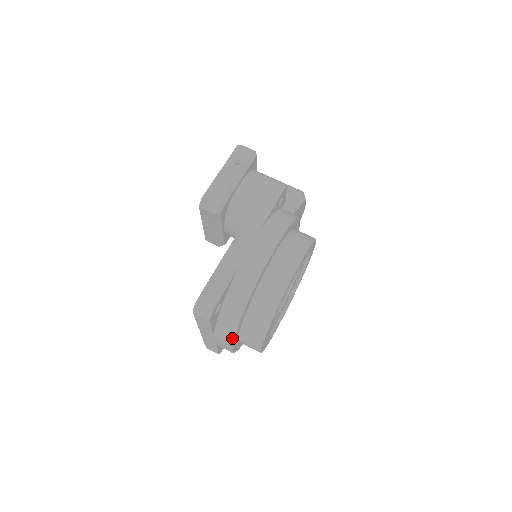
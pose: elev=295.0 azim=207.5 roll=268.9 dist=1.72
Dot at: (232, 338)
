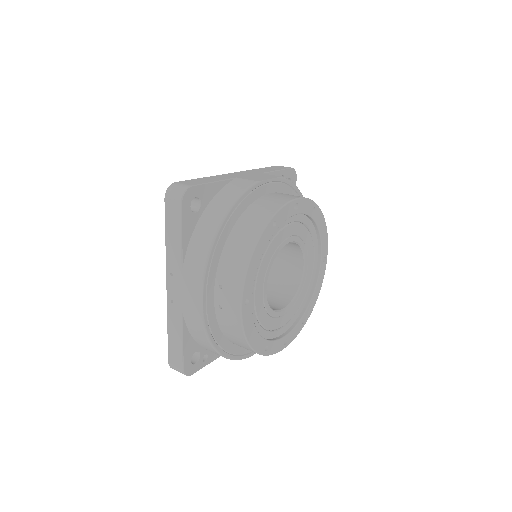
Dot at: (205, 259)
